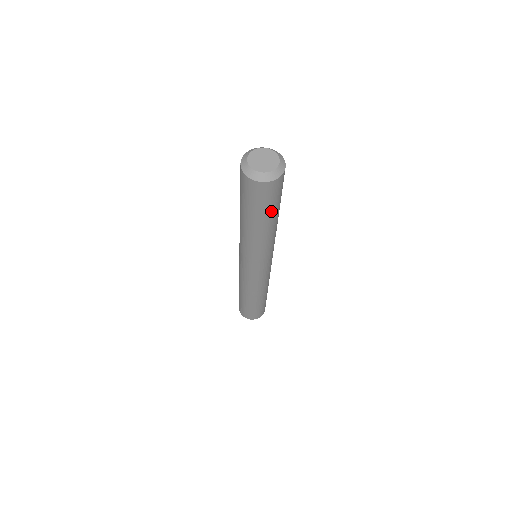
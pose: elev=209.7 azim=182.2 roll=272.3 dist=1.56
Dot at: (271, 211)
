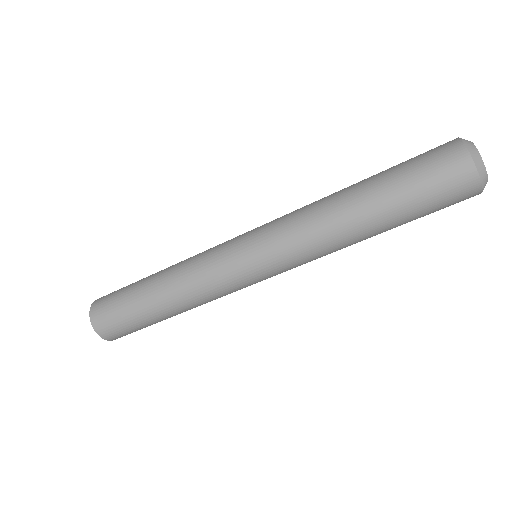
Dot at: (412, 220)
